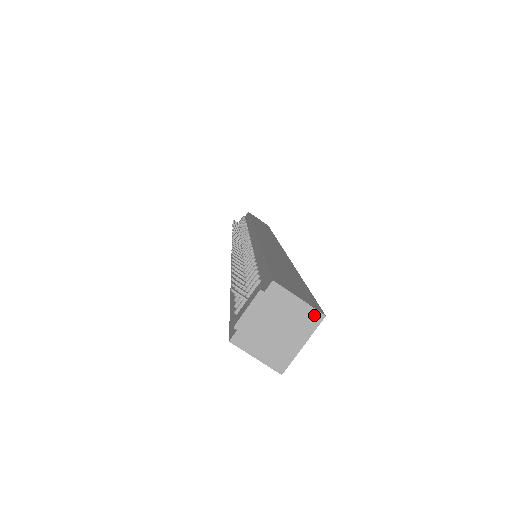
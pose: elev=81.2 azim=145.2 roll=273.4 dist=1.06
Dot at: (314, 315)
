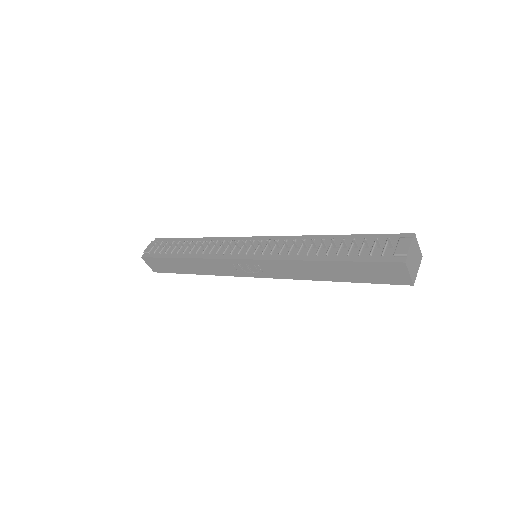
Dot at: (421, 255)
